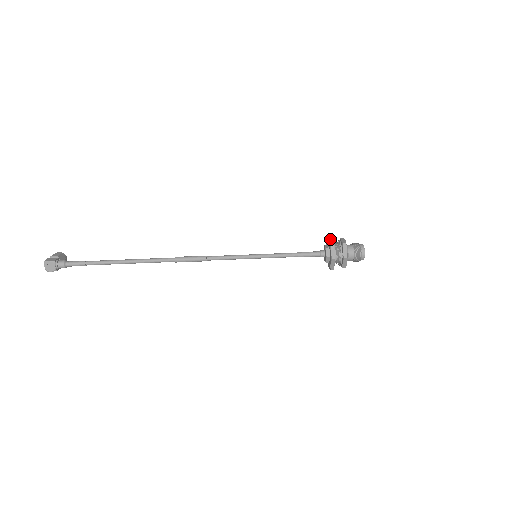
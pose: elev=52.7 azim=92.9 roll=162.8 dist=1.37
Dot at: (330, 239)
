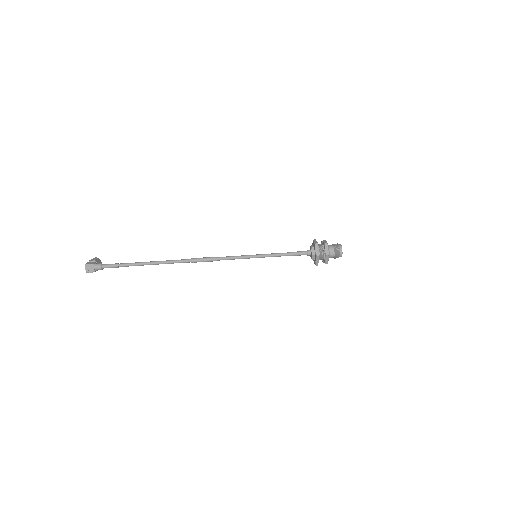
Dot at: (315, 241)
